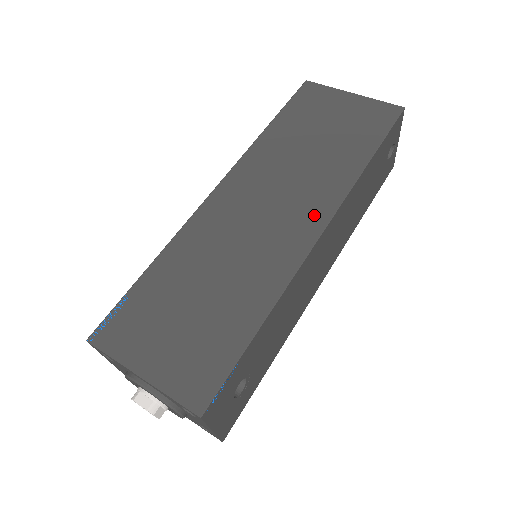
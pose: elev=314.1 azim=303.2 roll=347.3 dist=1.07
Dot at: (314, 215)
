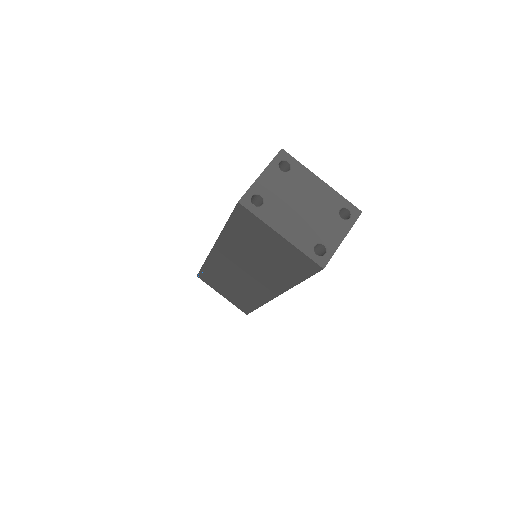
Dot at: (269, 290)
